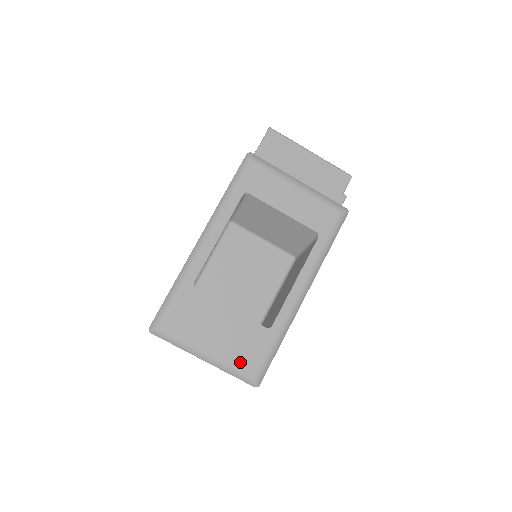
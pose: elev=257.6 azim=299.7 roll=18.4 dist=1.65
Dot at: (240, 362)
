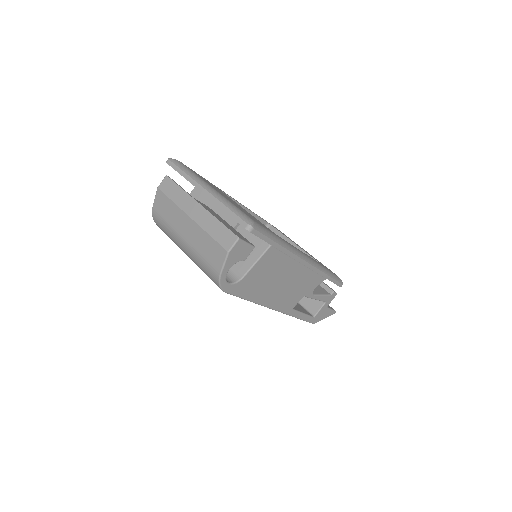
Dot at: (242, 210)
